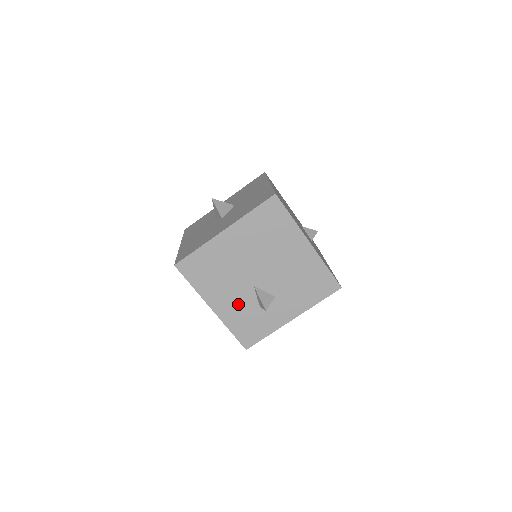
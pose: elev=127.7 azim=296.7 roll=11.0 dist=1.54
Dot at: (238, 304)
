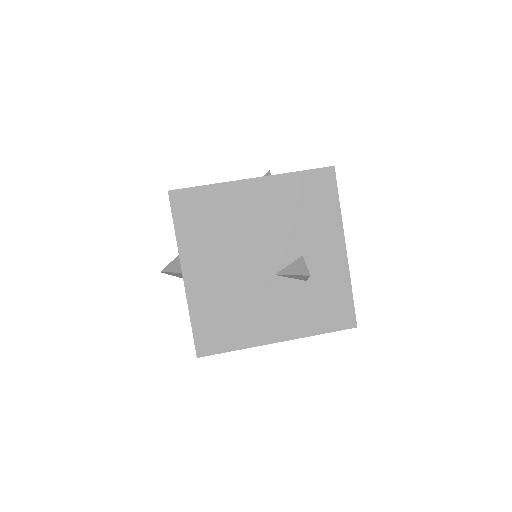
Dot at: (289, 306)
